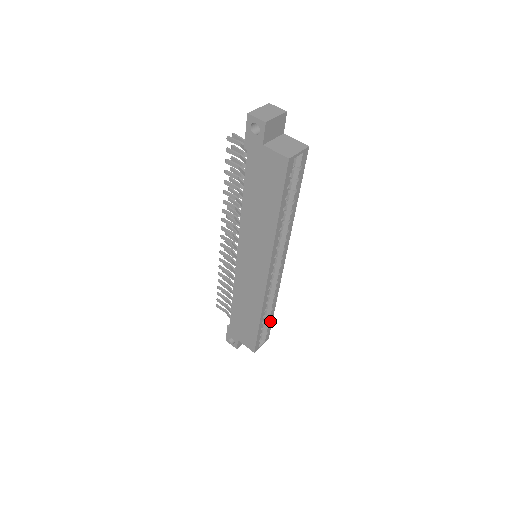
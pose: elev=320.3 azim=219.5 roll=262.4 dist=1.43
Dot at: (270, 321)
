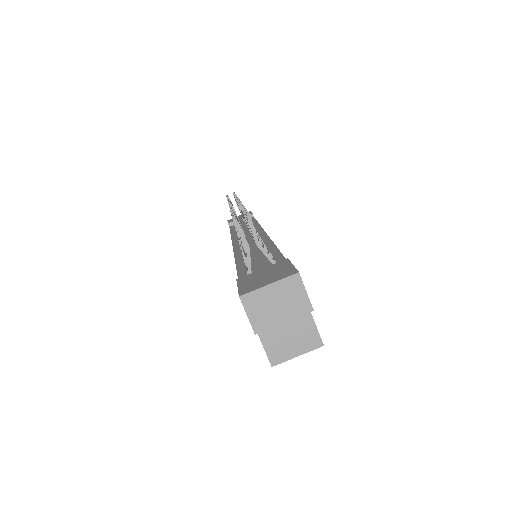
Dot at: occluded
